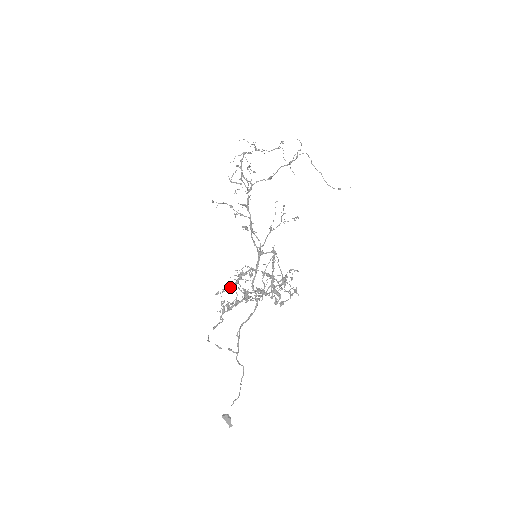
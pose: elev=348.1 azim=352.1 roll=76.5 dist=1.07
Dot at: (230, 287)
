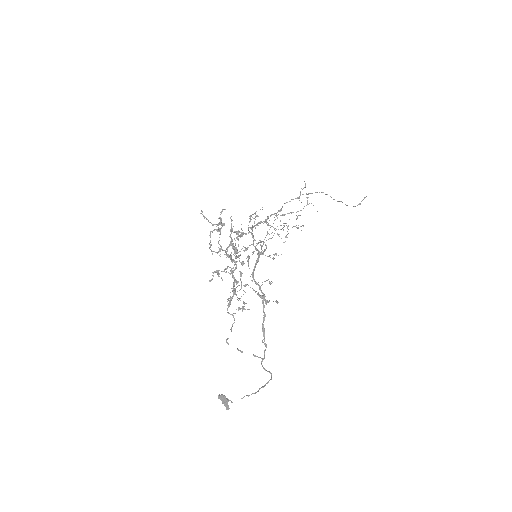
Dot at: (237, 286)
